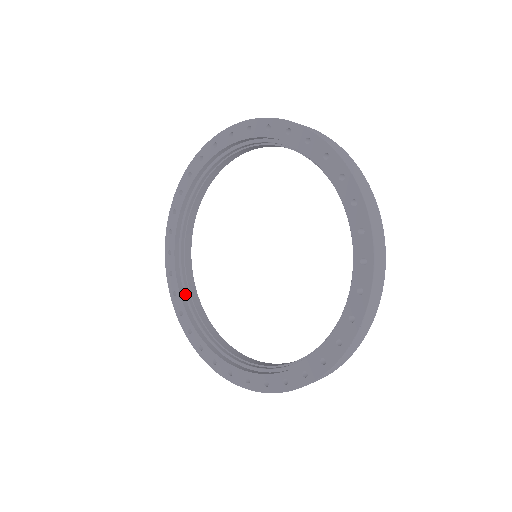
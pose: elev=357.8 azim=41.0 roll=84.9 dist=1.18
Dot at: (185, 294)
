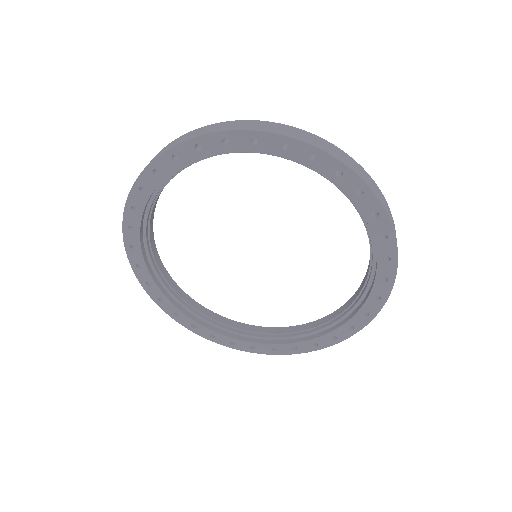
Dot at: (146, 249)
